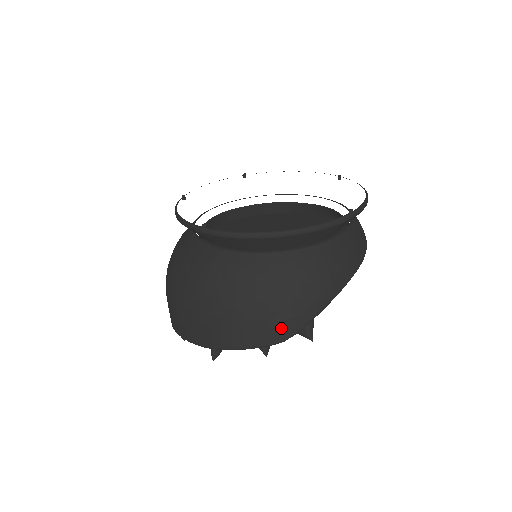
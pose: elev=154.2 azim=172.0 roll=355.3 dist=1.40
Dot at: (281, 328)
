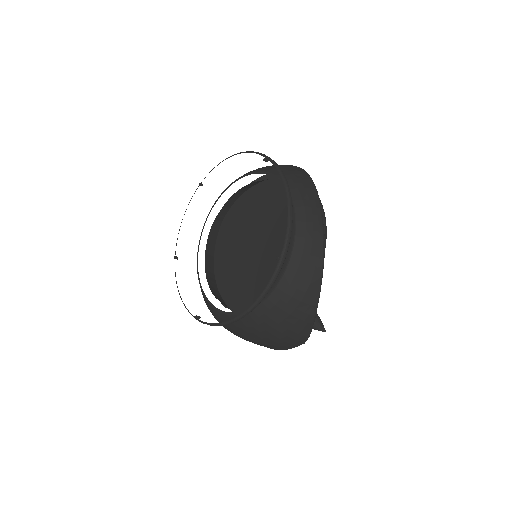
Dot at: (296, 341)
